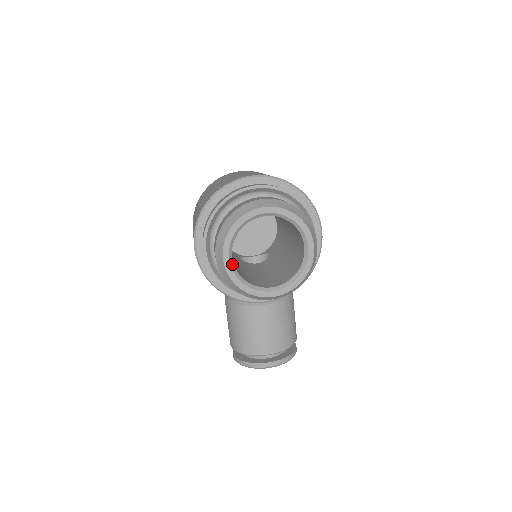
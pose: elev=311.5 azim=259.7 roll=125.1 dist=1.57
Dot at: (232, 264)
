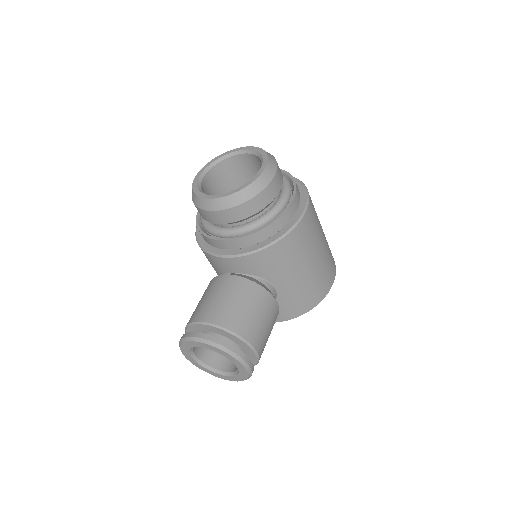
Dot at: (201, 179)
